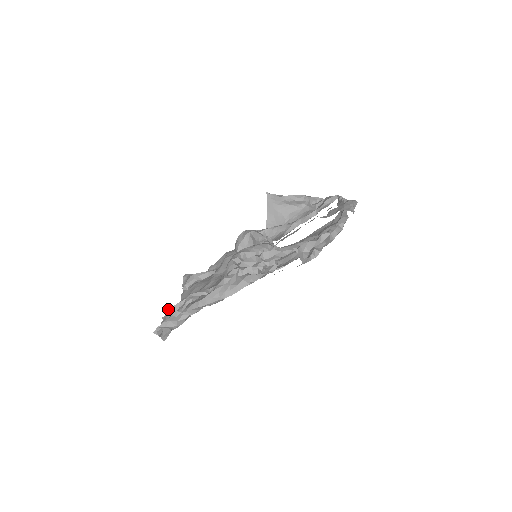
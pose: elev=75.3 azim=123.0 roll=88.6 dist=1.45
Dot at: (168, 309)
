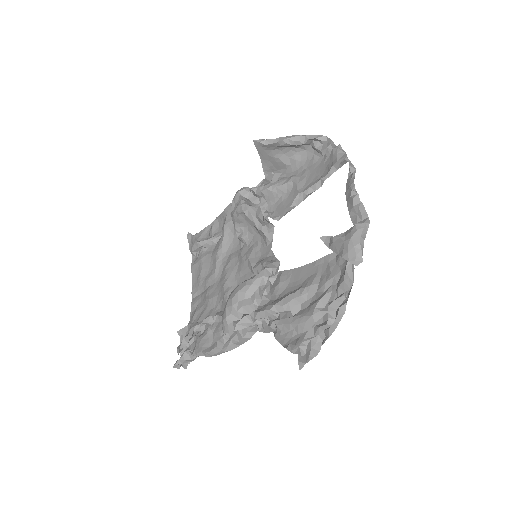
Dot at: (180, 330)
